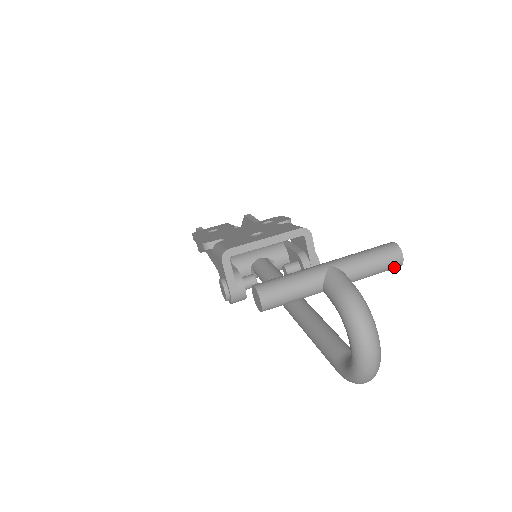
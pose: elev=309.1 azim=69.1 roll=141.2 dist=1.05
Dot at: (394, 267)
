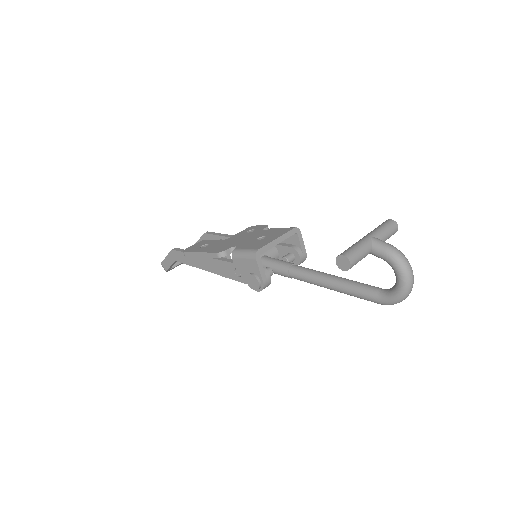
Dot at: (394, 233)
